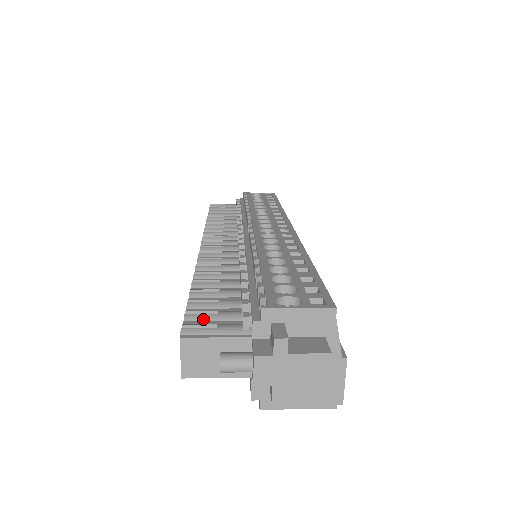
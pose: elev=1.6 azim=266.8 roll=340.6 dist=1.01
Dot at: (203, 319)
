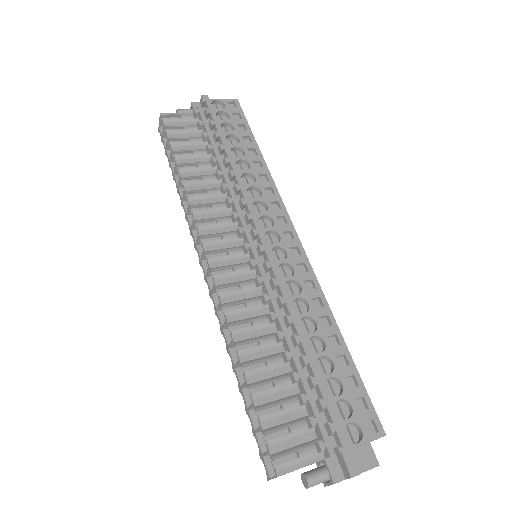
Dot at: (282, 441)
